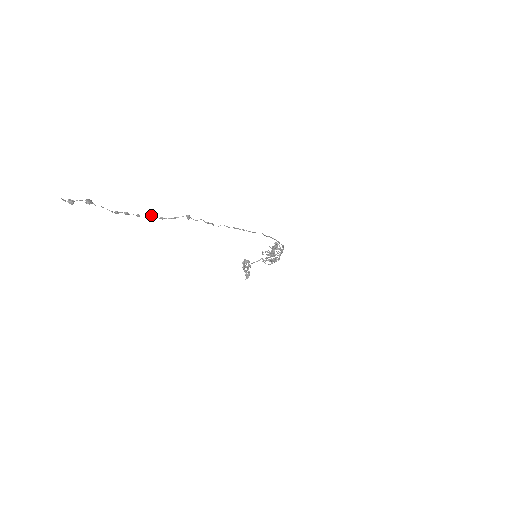
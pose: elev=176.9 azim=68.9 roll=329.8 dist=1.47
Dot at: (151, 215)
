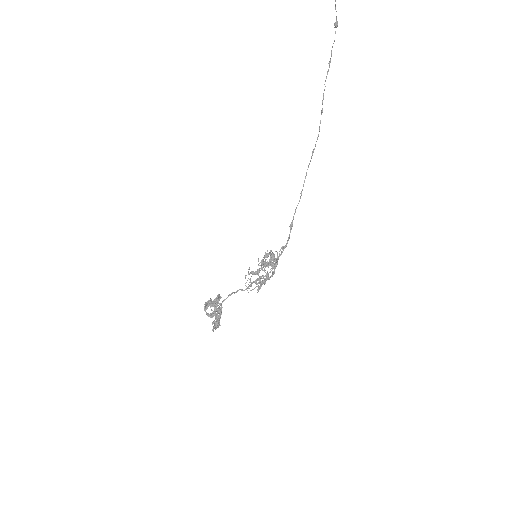
Dot at: out of frame
